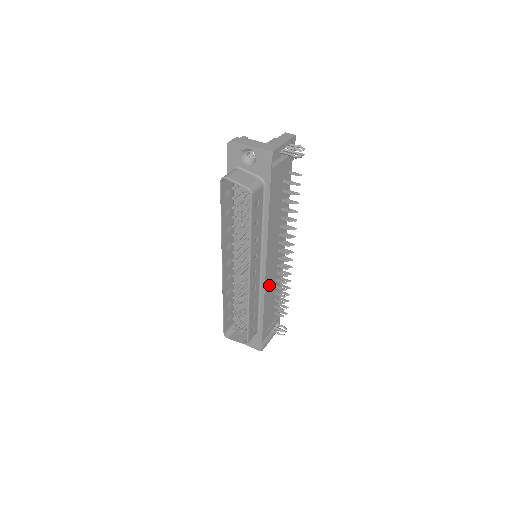
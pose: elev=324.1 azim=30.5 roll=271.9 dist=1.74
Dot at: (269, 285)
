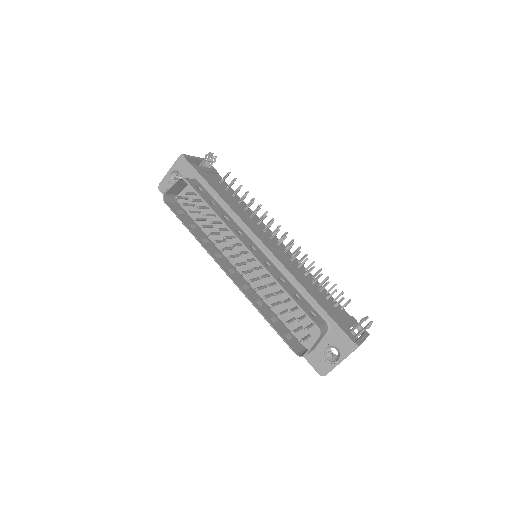
Dot at: occluded
